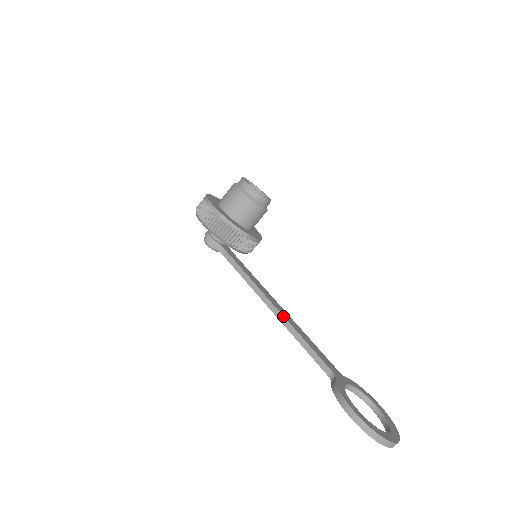
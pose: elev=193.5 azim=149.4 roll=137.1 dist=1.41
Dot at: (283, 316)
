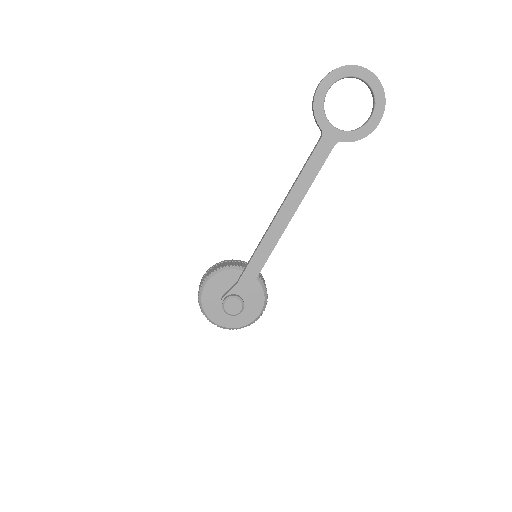
Dot at: (284, 199)
